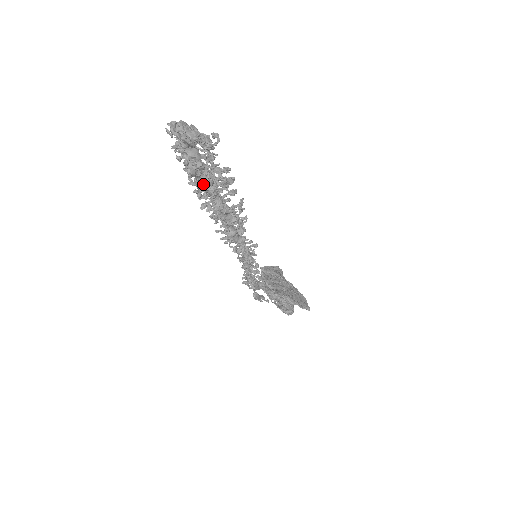
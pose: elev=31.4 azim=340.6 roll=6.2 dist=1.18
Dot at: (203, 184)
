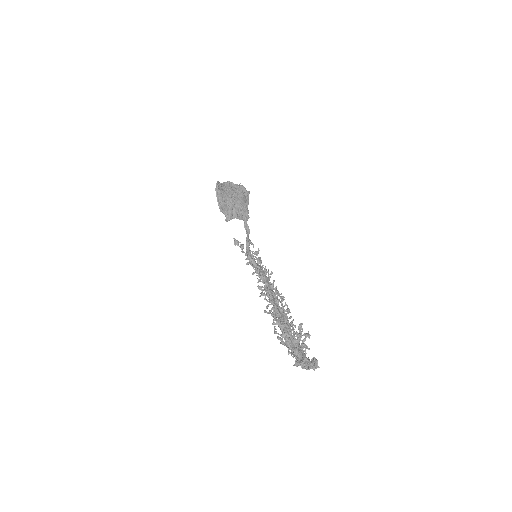
Dot at: occluded
